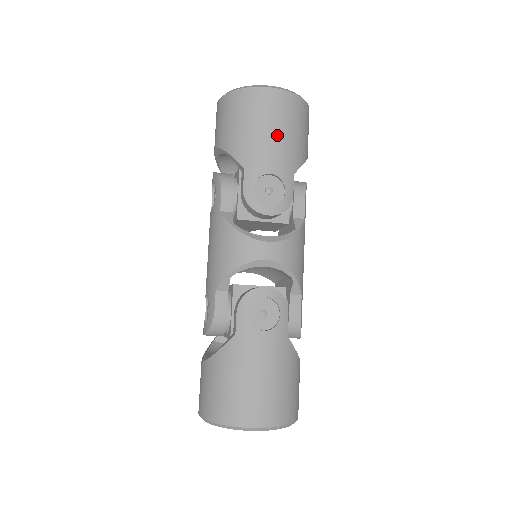
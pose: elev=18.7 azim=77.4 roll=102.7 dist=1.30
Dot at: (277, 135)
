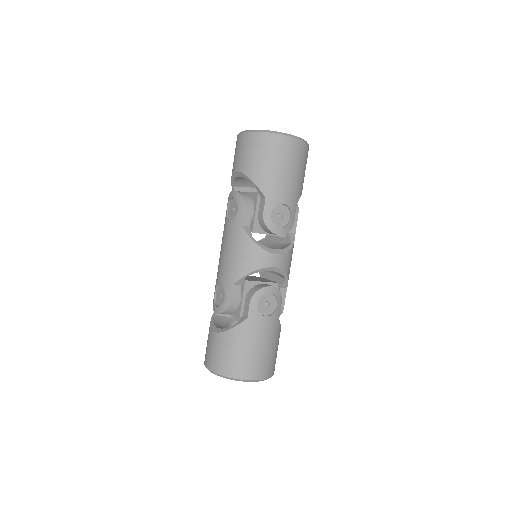
Dot at: (291, 175)
